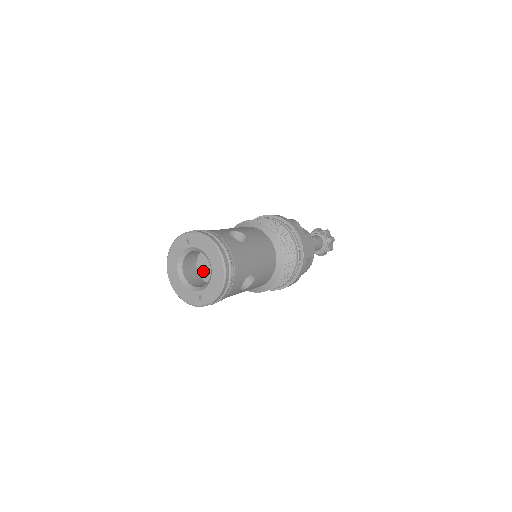
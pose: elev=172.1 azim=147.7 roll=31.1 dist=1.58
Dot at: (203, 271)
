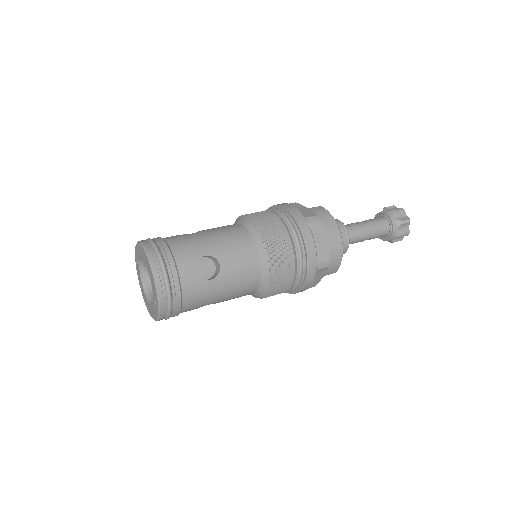
Dot at: occluded
